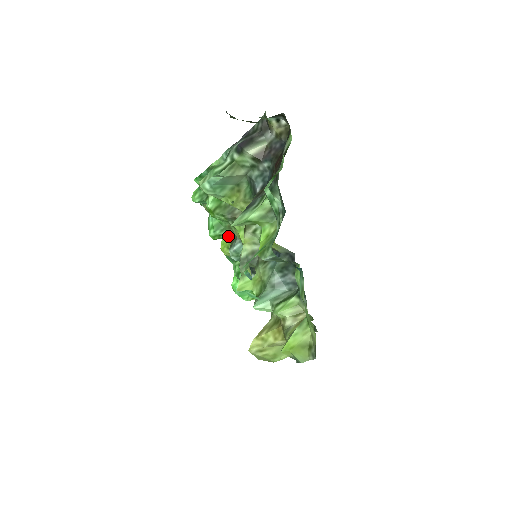
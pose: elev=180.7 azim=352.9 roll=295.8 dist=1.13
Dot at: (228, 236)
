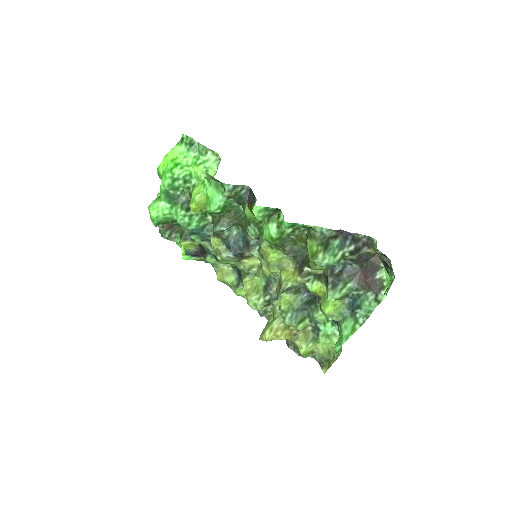
Dot at: (221, 214)
